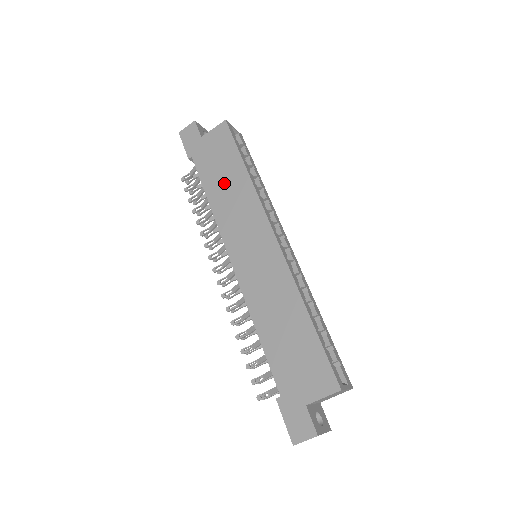
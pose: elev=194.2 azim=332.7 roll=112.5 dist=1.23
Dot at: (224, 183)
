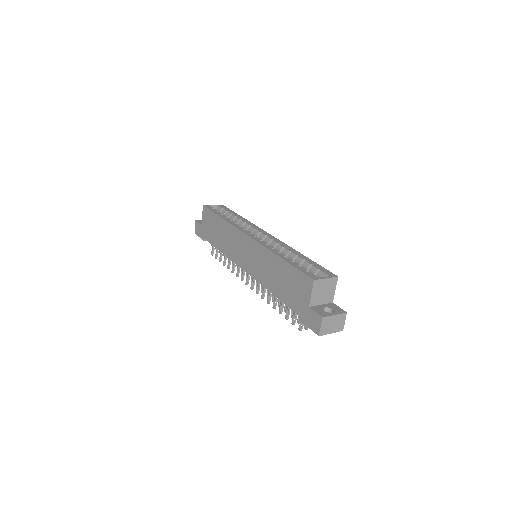
Dot at: (219, 235)
